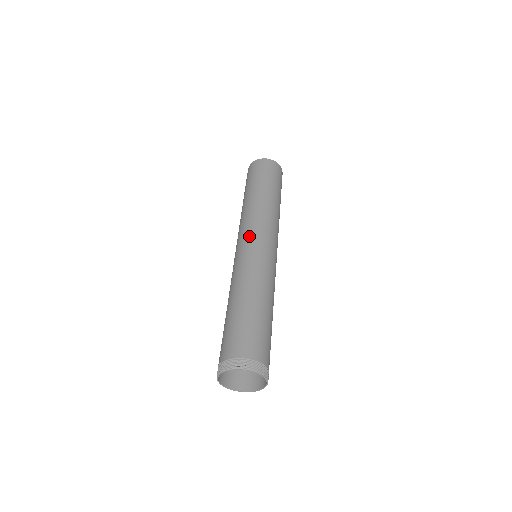
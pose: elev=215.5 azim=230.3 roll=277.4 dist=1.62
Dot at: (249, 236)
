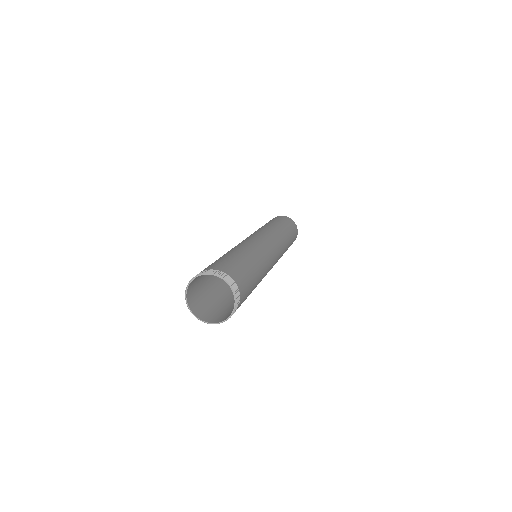
Dot at: occluded
